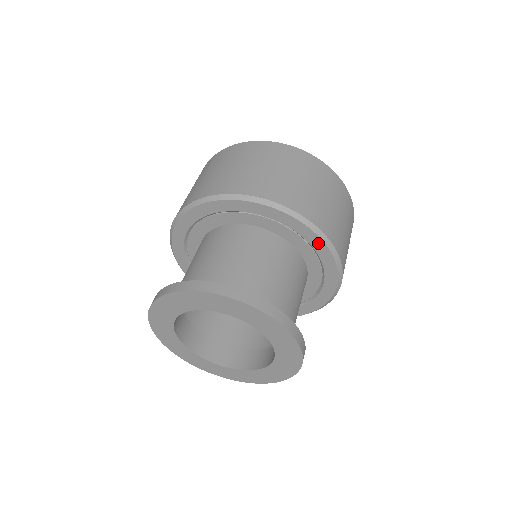
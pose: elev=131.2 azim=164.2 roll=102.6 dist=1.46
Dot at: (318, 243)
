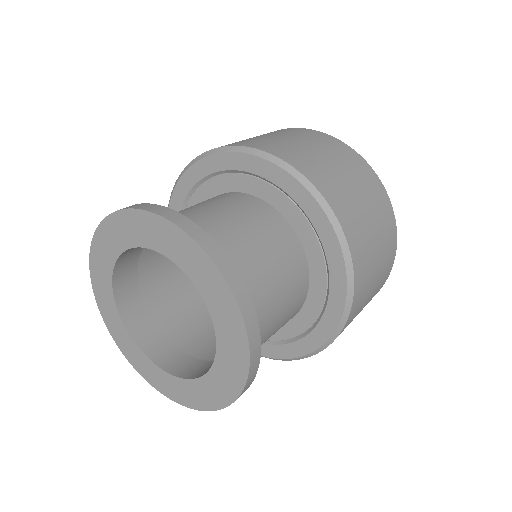
Dot at: (340, 288)
